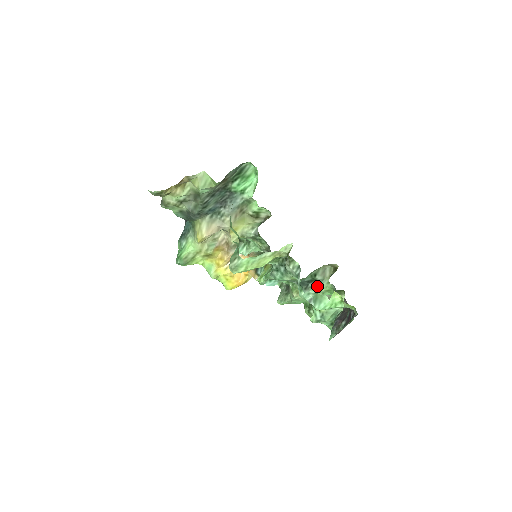
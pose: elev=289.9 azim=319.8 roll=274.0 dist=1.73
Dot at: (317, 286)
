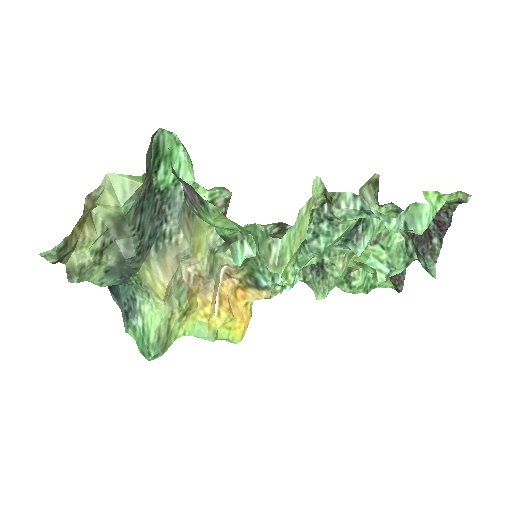
Dot at: (368, 224)
